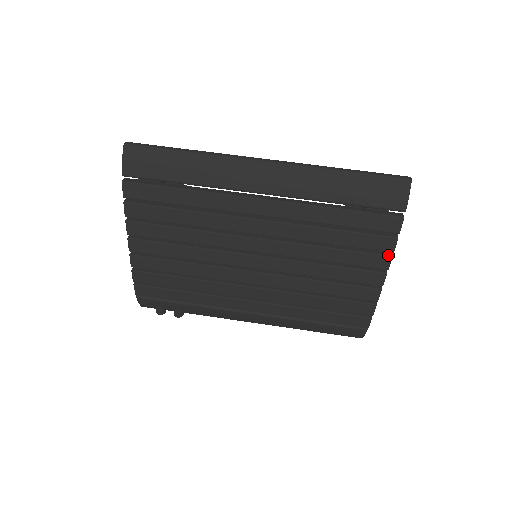
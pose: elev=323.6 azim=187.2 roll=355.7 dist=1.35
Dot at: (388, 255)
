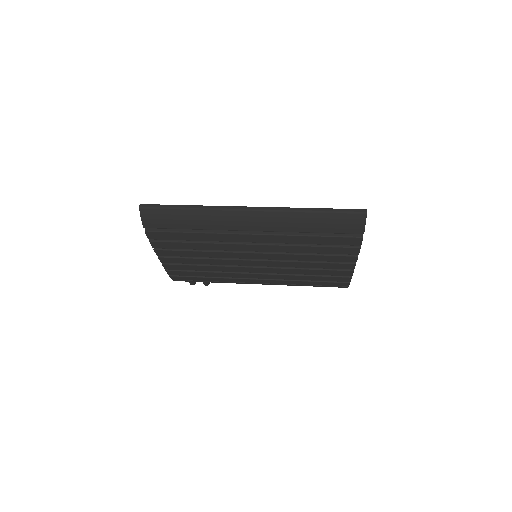
Dot at: (355, 256)
